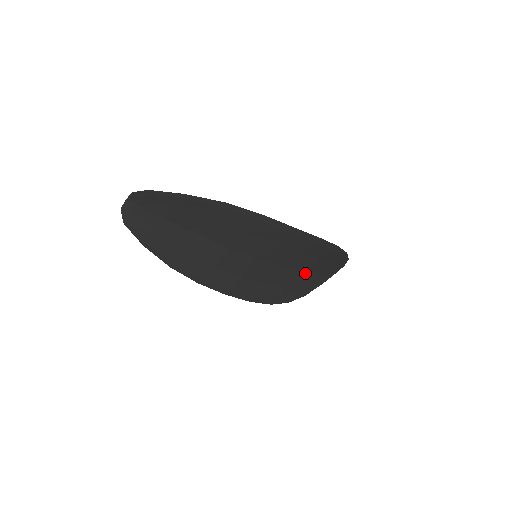
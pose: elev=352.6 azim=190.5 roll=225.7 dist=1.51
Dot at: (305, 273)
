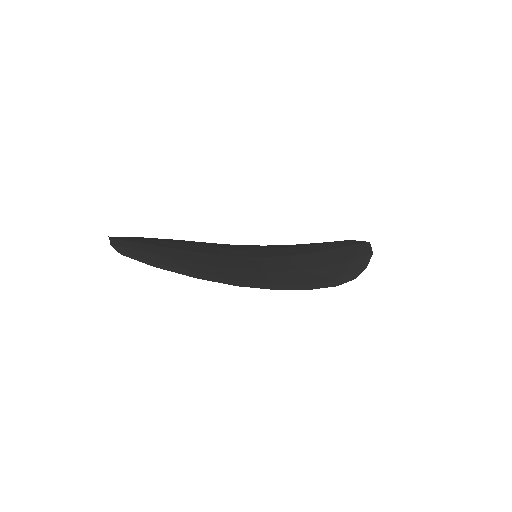
Dot at: occluded
